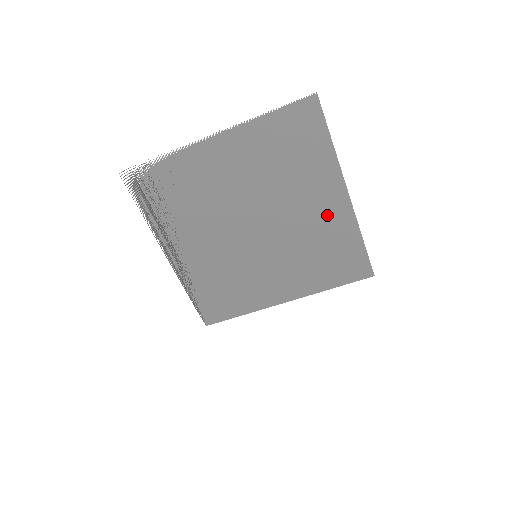
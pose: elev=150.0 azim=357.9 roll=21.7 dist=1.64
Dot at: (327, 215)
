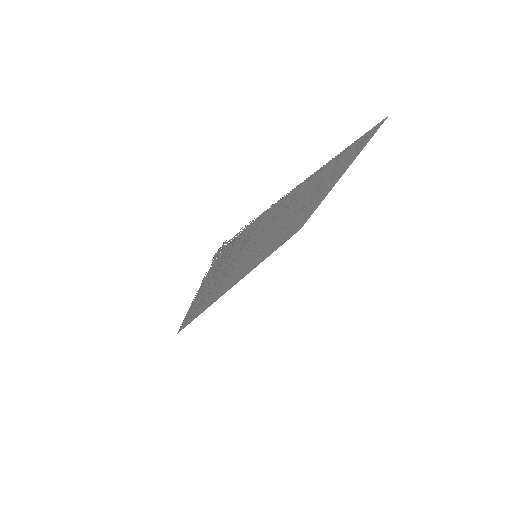
Dot at: occluded
